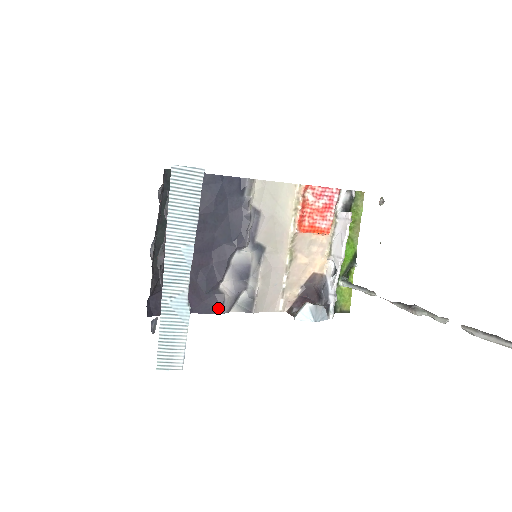
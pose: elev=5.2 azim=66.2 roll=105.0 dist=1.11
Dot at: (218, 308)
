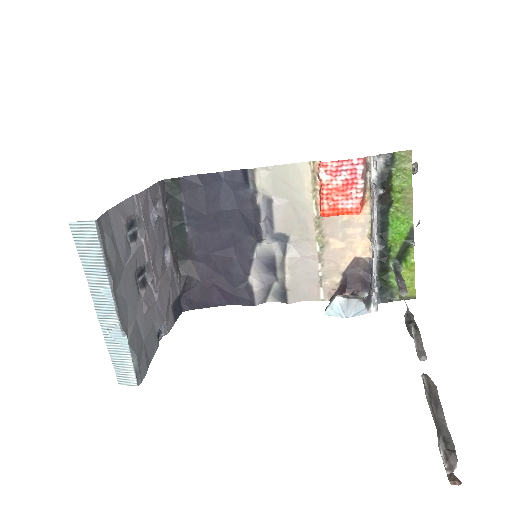
Dot at: (249, 300)
